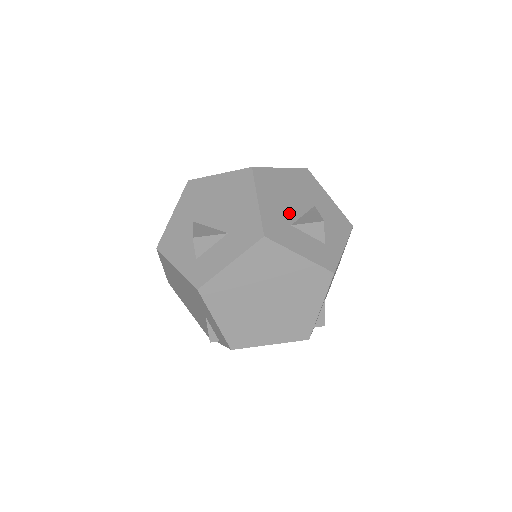
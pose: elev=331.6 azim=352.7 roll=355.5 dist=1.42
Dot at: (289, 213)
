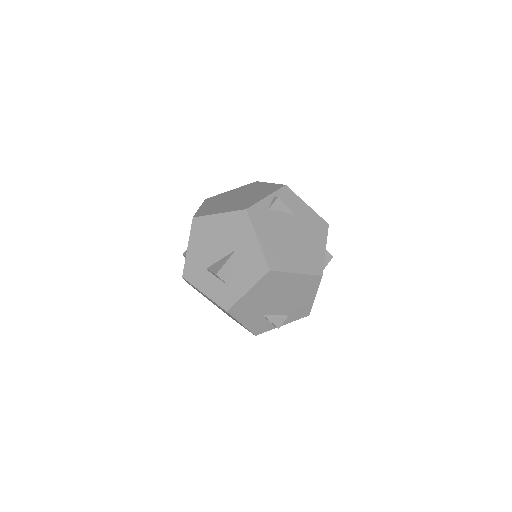
Dot at: (208, 258)
